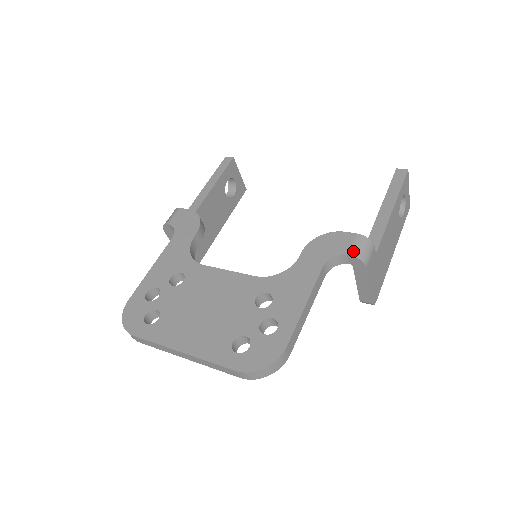
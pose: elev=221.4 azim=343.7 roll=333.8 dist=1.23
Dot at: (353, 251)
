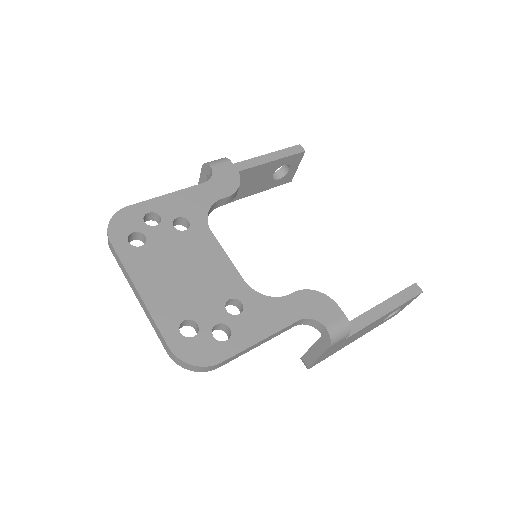
Dot at: (331, 328)
